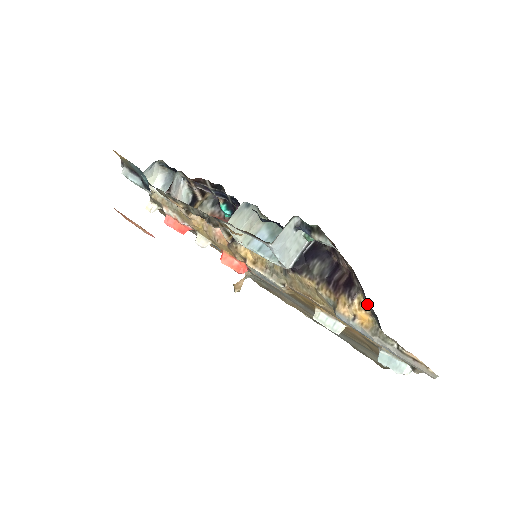
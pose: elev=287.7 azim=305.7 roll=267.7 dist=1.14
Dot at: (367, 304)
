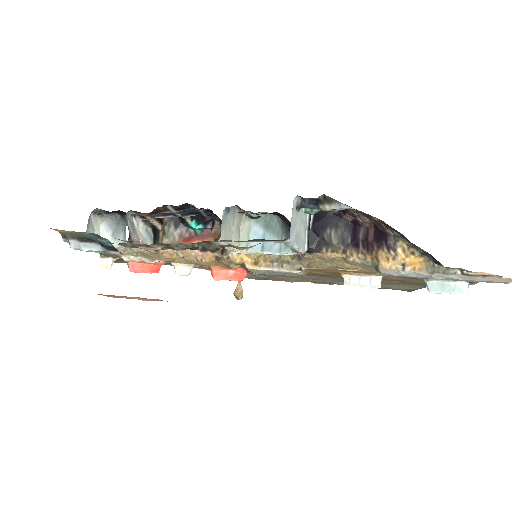
Dot at: (413, 247)
